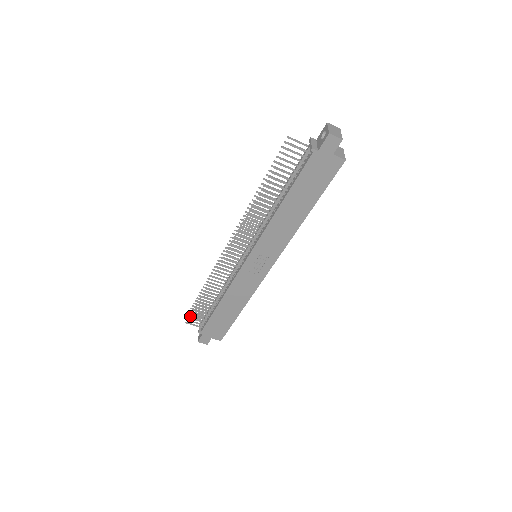
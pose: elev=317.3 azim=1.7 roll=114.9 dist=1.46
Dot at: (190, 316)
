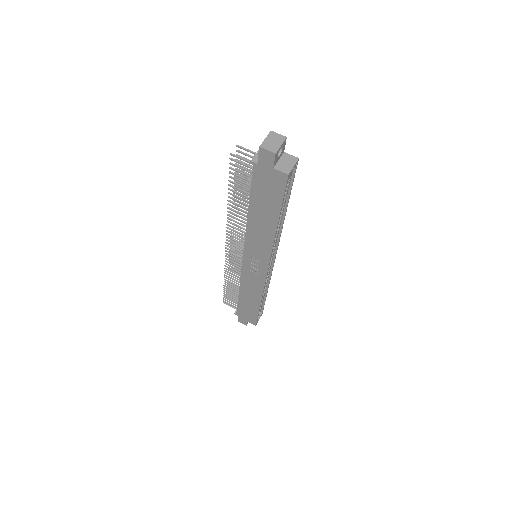
Dot at: occluded
